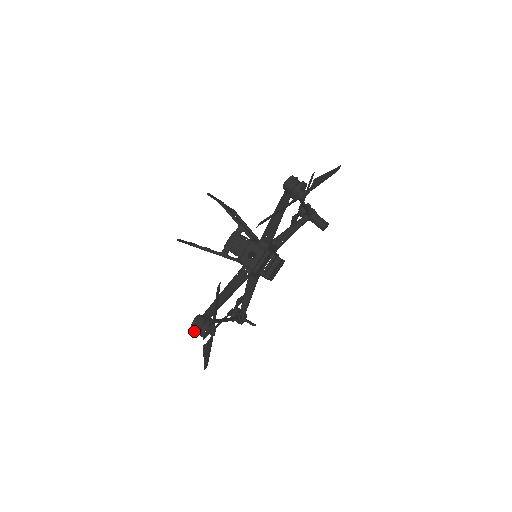
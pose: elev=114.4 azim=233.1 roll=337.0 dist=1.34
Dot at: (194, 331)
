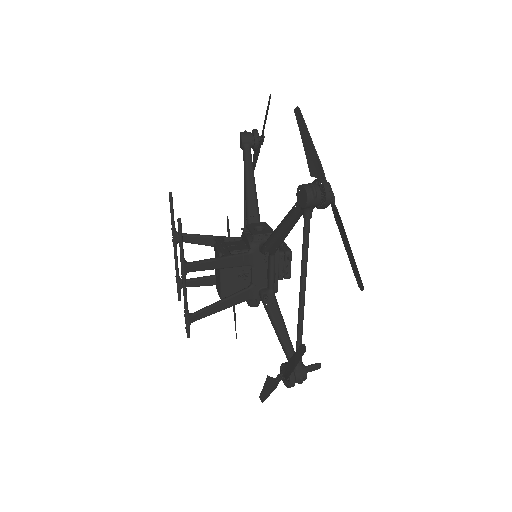
Dot at: (315, 191)
